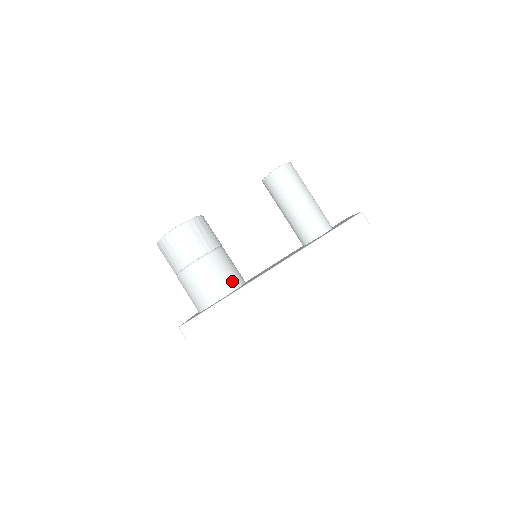
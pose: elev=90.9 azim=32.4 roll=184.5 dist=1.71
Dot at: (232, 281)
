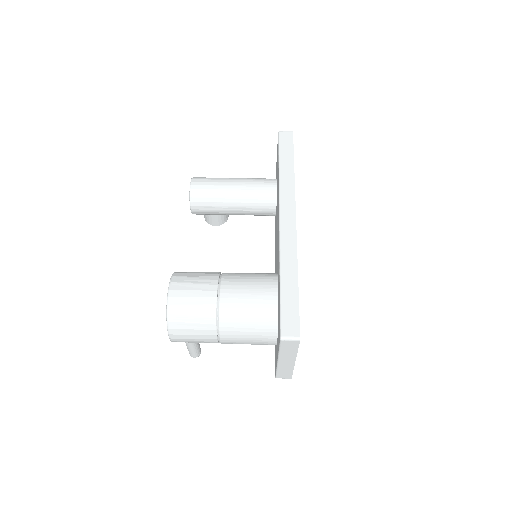
Dot at: (266, 274)
